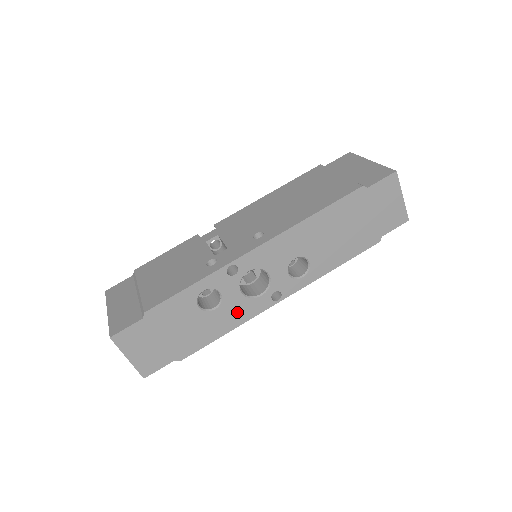
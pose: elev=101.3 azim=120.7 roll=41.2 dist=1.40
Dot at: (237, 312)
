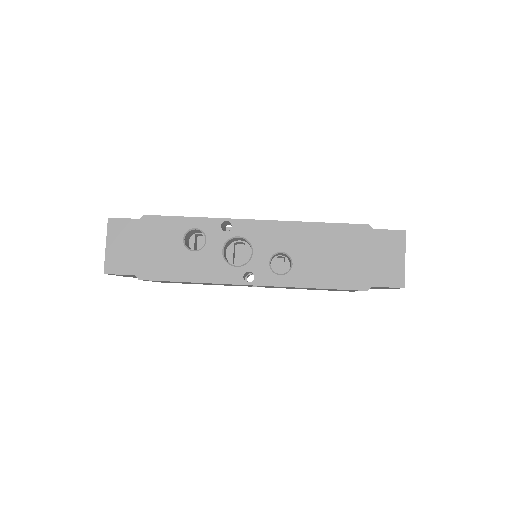
Dot at: (209, 268)
